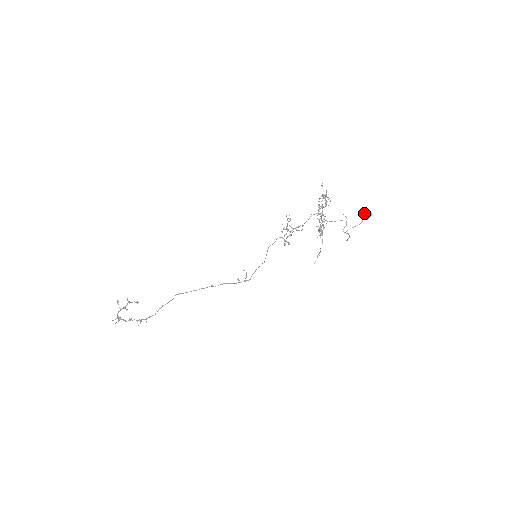
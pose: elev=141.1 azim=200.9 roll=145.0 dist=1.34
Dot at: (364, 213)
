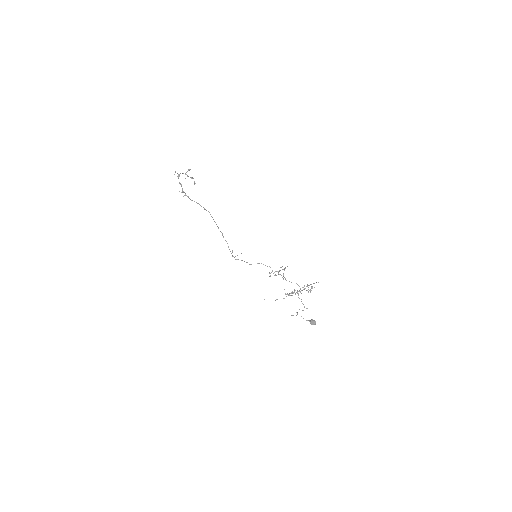
Dot at: occluded
